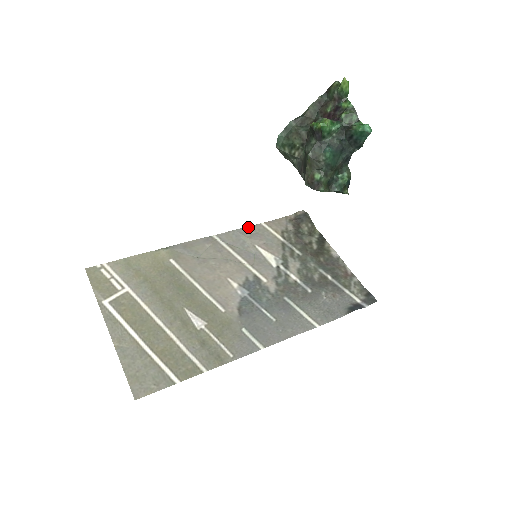
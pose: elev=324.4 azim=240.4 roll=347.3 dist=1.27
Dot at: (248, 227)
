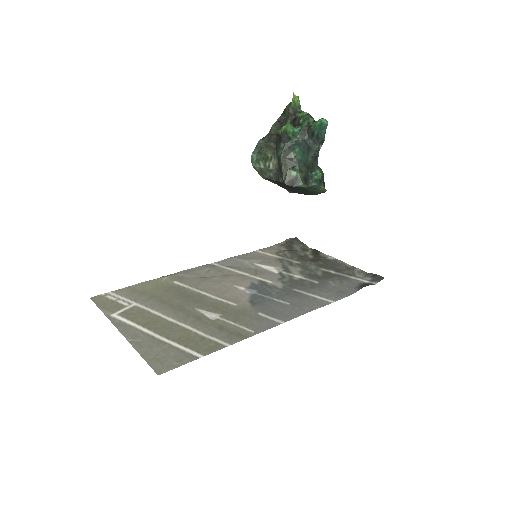
Dot at: (243, 254)
